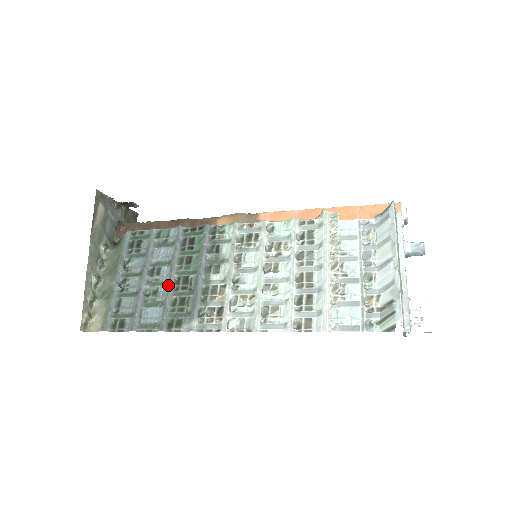
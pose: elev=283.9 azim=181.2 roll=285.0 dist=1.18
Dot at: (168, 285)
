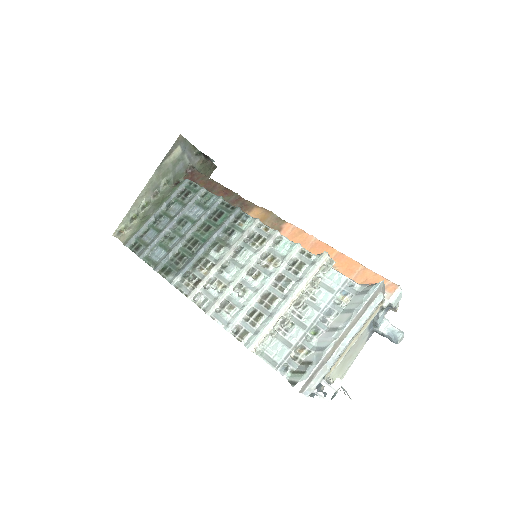
Dot at: (181, 239)
